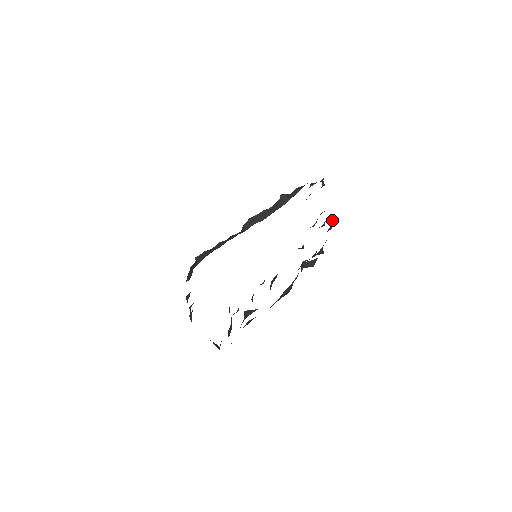
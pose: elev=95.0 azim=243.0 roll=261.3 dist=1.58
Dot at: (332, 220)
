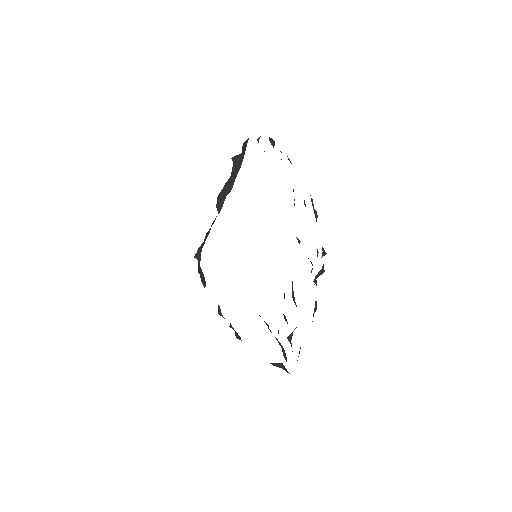
Dot at: (314, 210)
